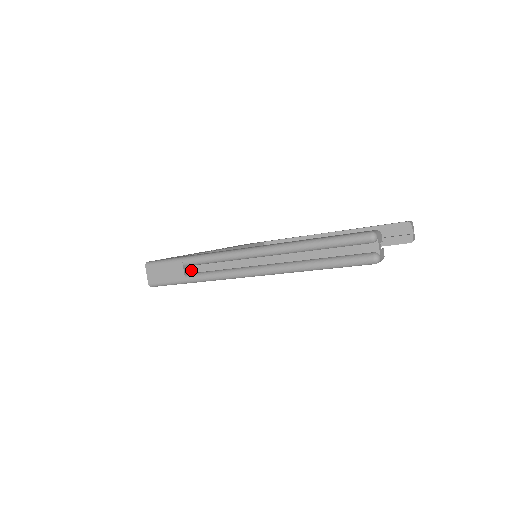
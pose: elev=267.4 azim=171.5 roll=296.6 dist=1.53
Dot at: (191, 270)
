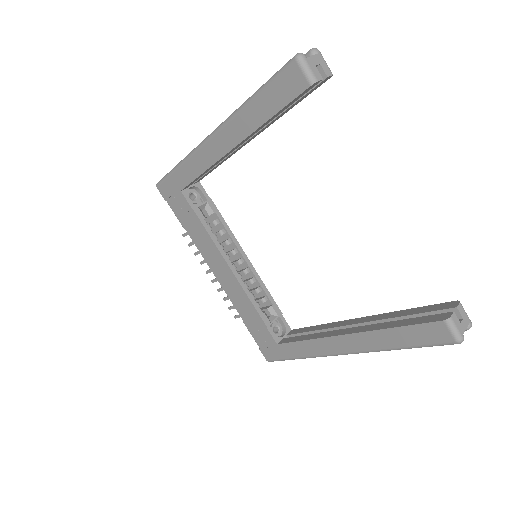
Dot at: occluded
